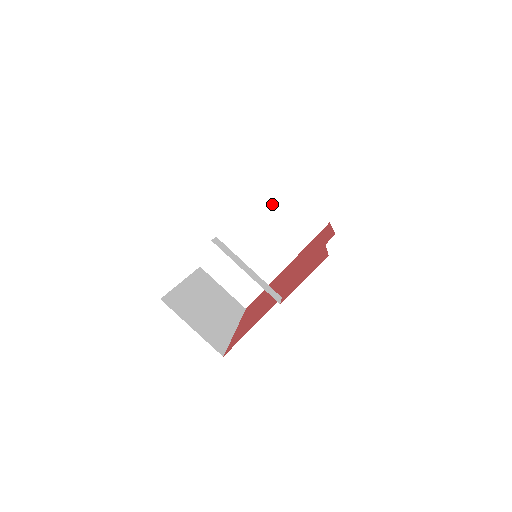
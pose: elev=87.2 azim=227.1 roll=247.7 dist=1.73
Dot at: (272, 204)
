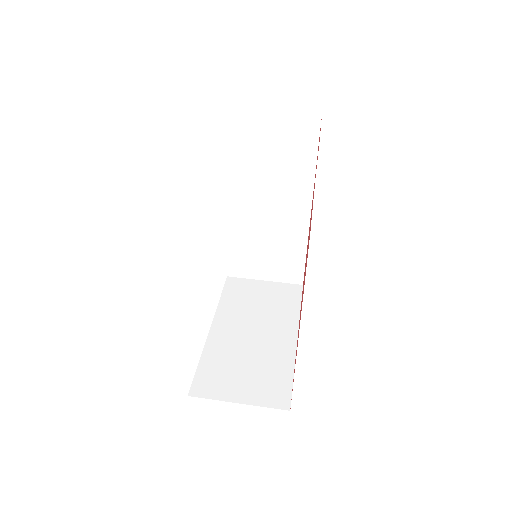
Dot at: (234, 297)
